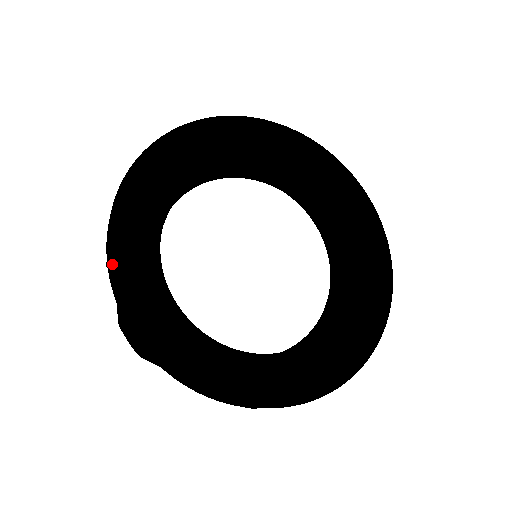
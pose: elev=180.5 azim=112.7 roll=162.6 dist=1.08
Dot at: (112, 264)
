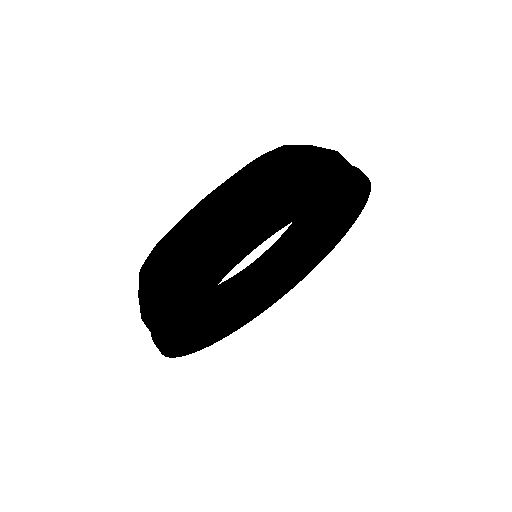
Dot at: (162, 349)
